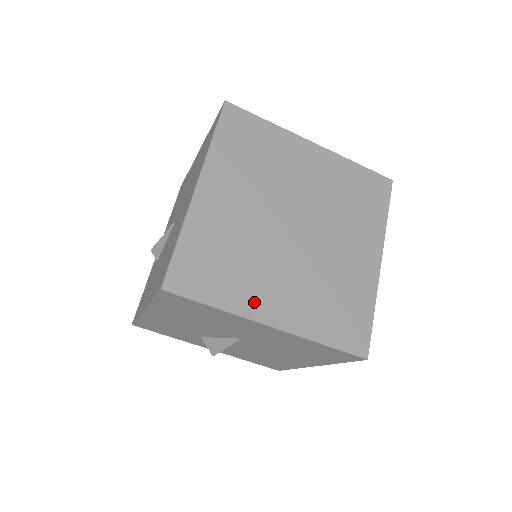
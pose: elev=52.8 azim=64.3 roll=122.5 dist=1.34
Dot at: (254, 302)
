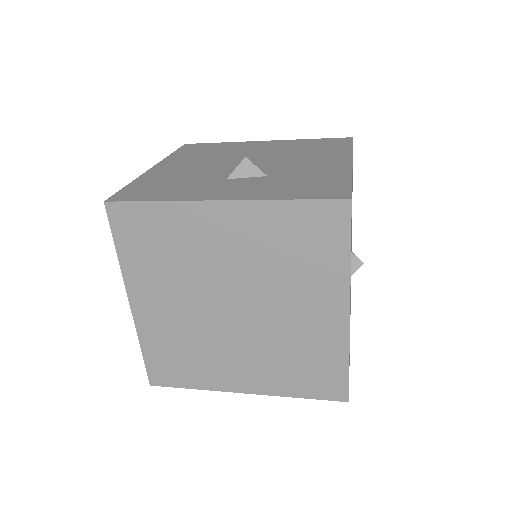
Dot at: (222, 379)
